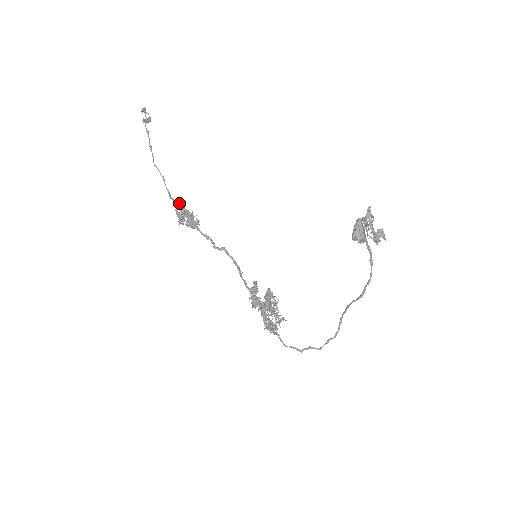
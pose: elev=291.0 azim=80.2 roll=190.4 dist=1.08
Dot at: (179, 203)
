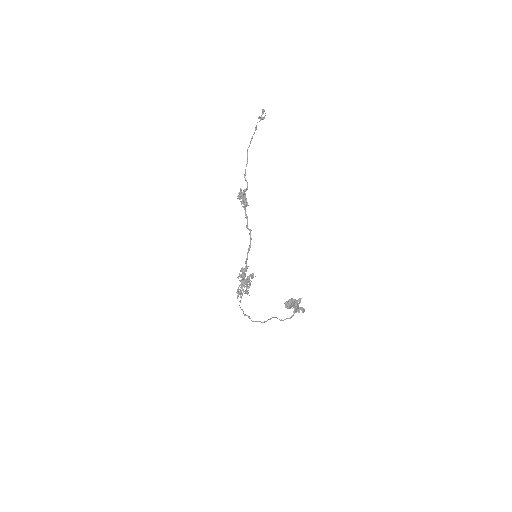
Dot at: (247, 183)
